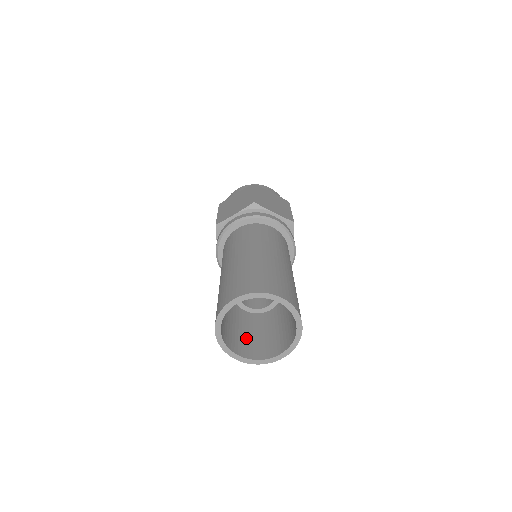
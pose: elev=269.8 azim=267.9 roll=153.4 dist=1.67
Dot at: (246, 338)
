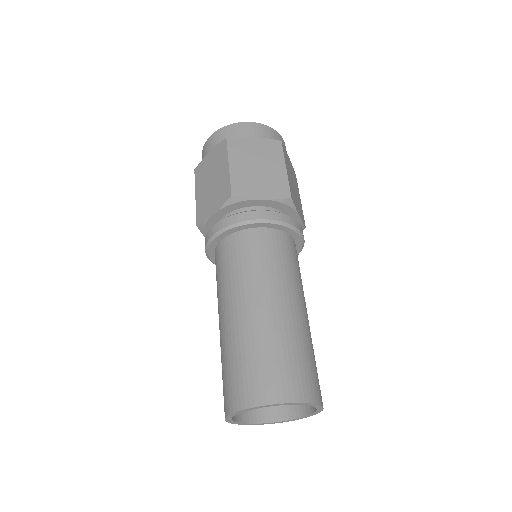
Dot at: occluded
